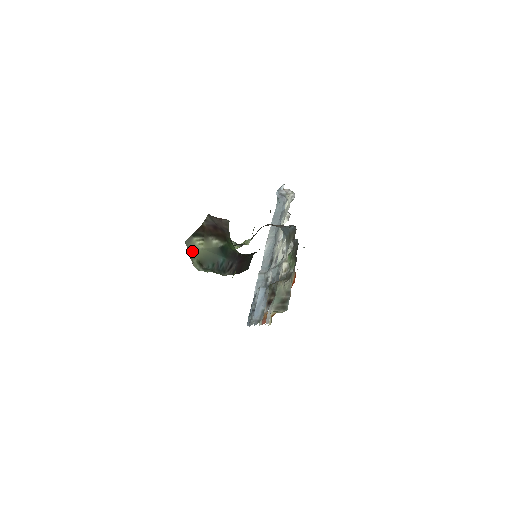
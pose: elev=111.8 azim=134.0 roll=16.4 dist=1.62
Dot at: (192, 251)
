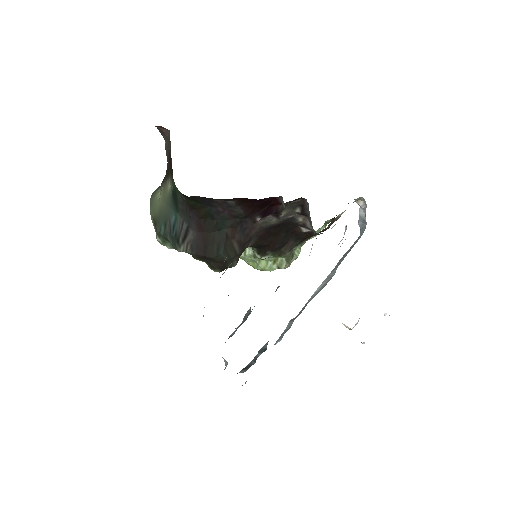
Dot at: (152, 205)
